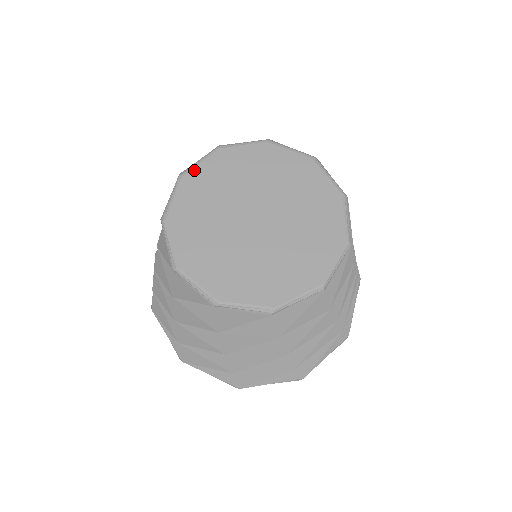
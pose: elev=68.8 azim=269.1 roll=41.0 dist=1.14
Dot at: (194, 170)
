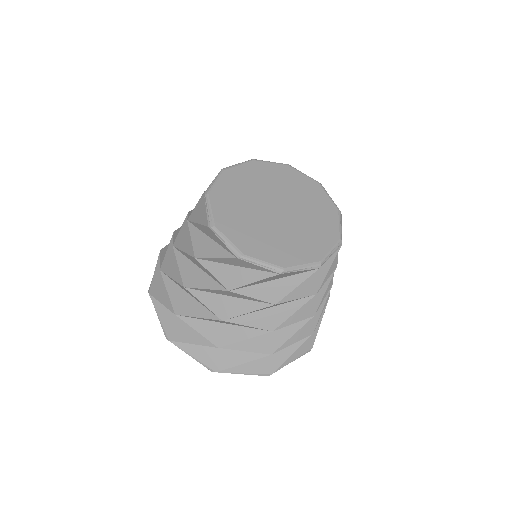
Dot at: (234, 168)
